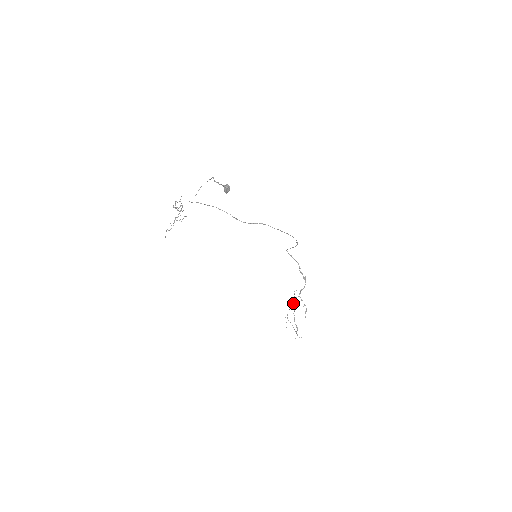
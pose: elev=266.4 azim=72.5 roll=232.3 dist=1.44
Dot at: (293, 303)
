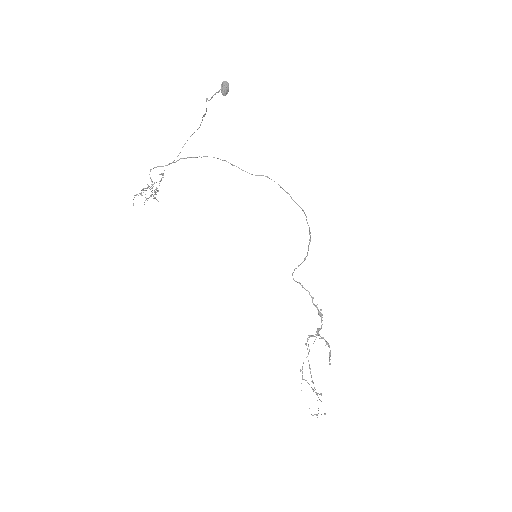
Dot at: (308, 352)
